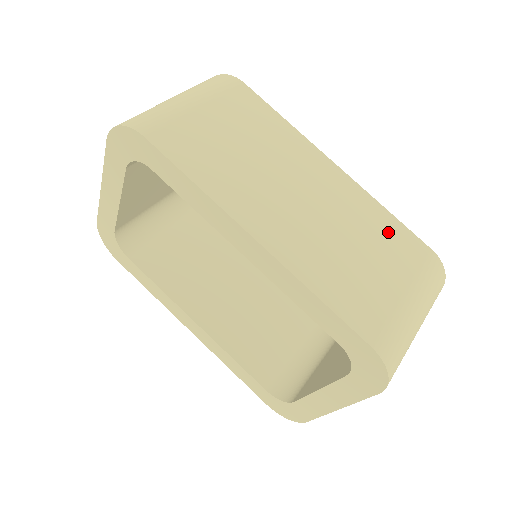
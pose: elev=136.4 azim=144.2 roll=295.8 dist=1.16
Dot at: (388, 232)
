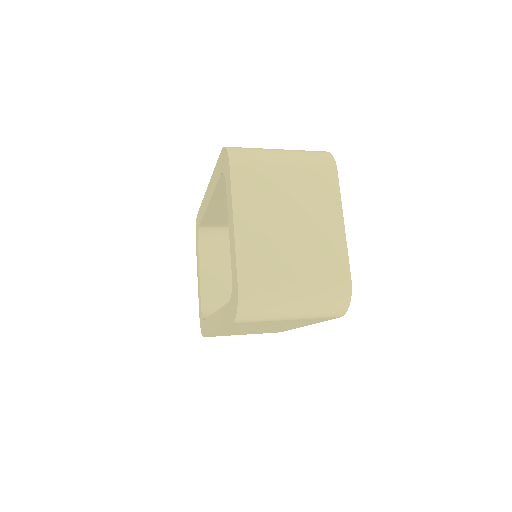
Dot at: occluded
